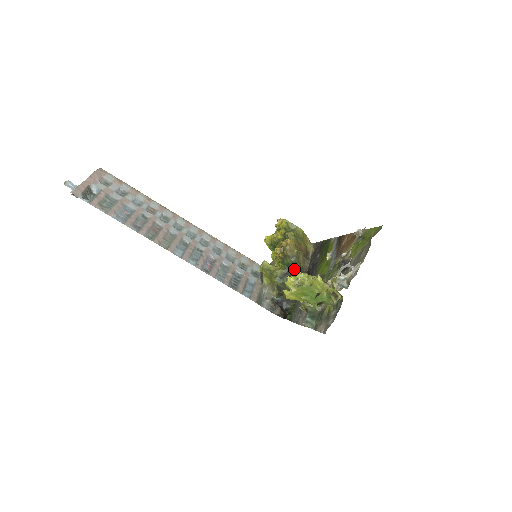
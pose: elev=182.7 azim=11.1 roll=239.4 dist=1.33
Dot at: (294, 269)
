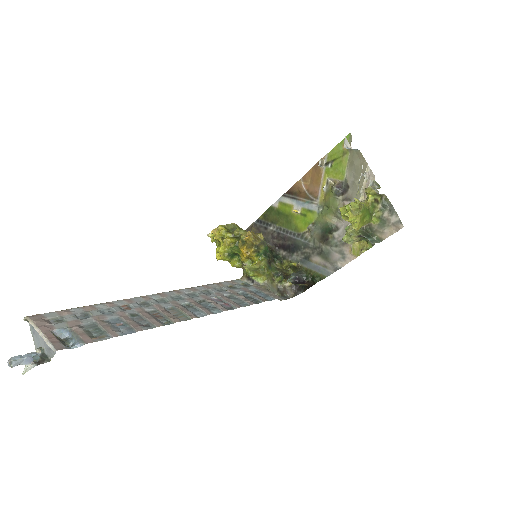
Dot at: (269, 252)
